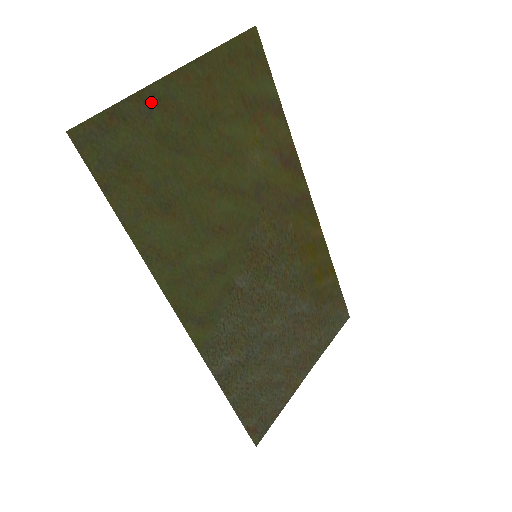
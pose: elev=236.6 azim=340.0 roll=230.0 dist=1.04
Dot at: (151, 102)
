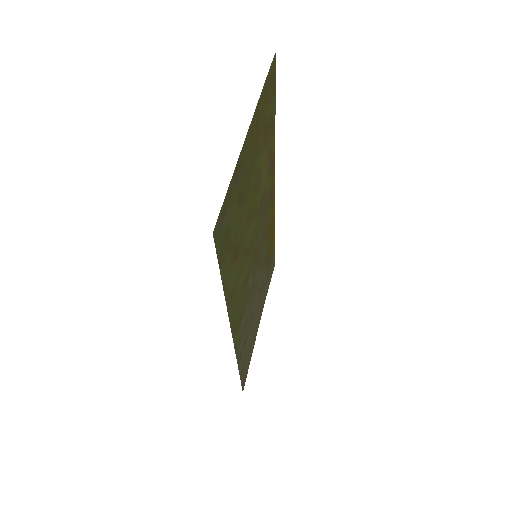
Dot at: (239, 169)
